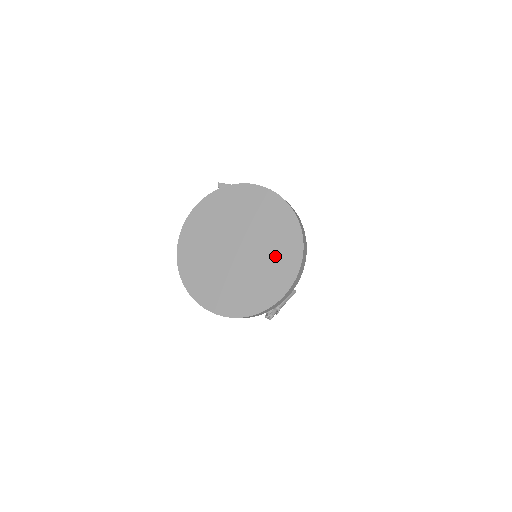
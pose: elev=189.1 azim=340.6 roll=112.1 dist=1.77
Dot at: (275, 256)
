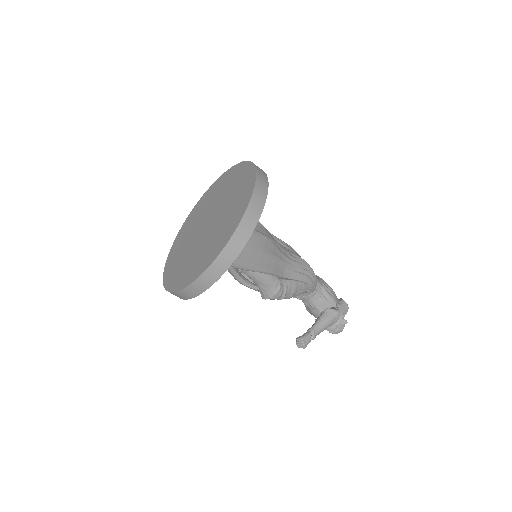
Dot at: (233, 205)
